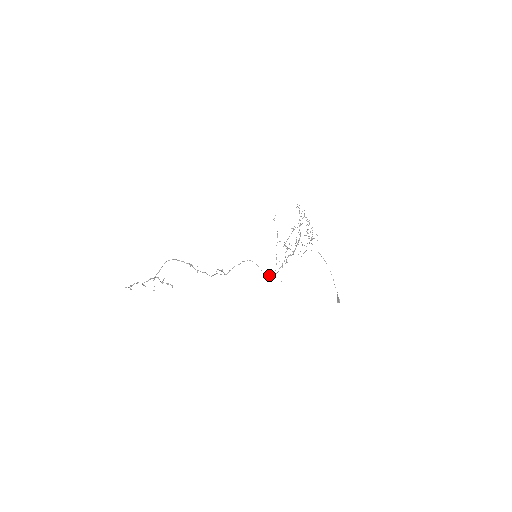
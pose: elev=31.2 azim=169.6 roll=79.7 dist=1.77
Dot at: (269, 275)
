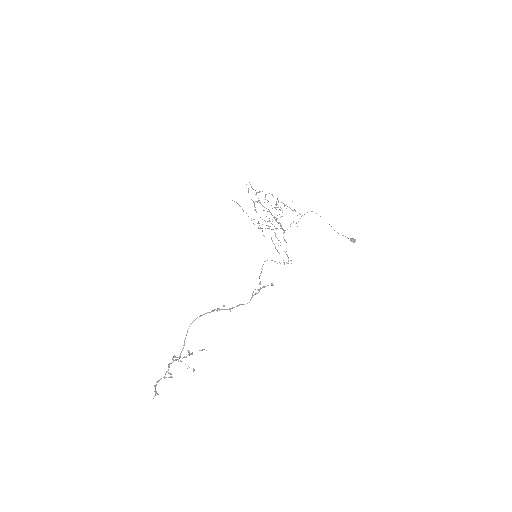
Dot at: (287, 263)
